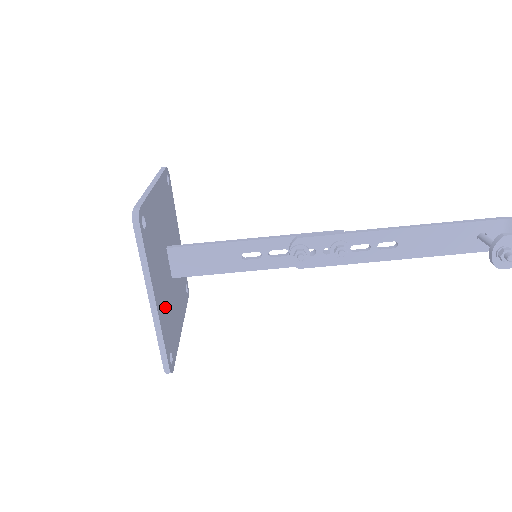
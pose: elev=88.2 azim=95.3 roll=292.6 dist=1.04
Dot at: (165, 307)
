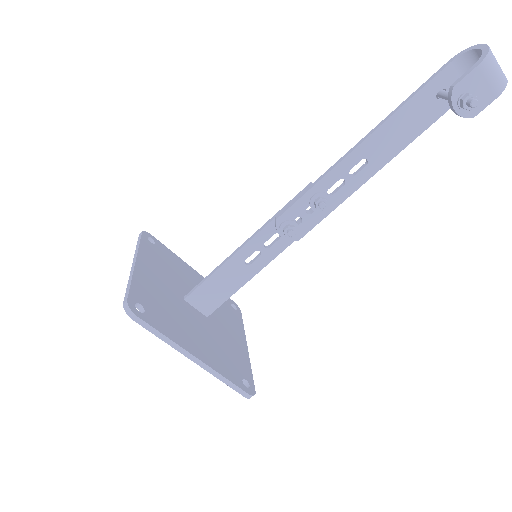
Dot at: (212, 349)
